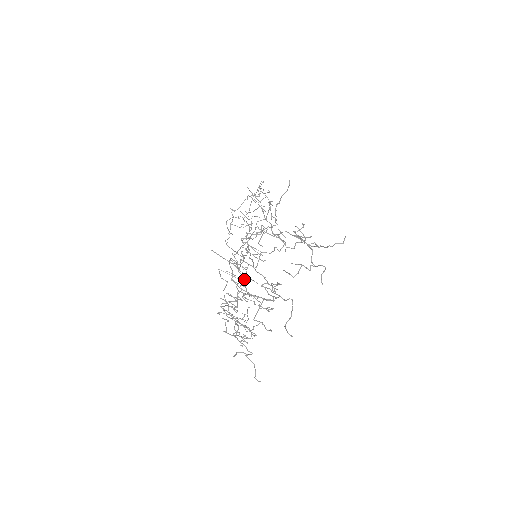
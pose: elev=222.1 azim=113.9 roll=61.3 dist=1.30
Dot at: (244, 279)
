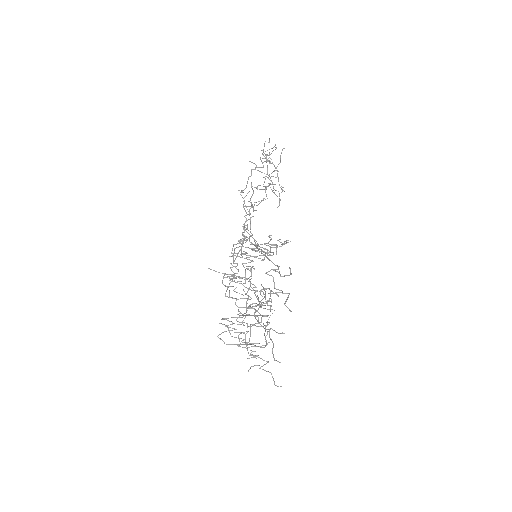
Dot at: occluded
